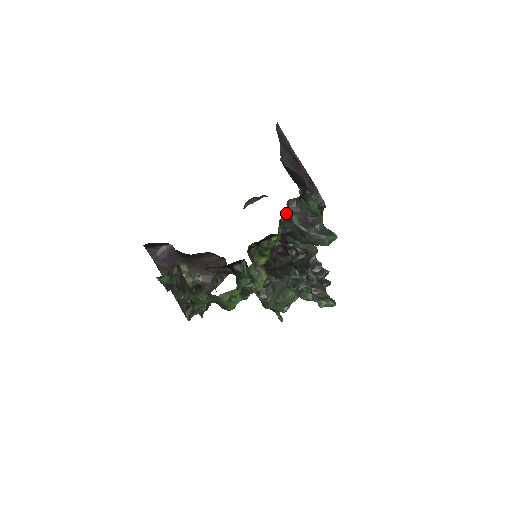
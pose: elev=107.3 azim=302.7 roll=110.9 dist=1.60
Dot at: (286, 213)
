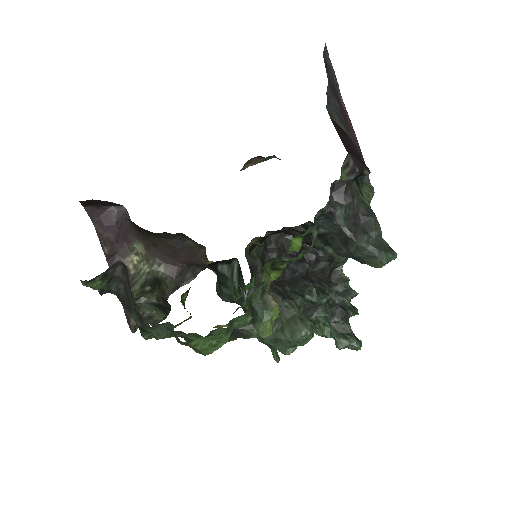
Dot at: (327, 203)
